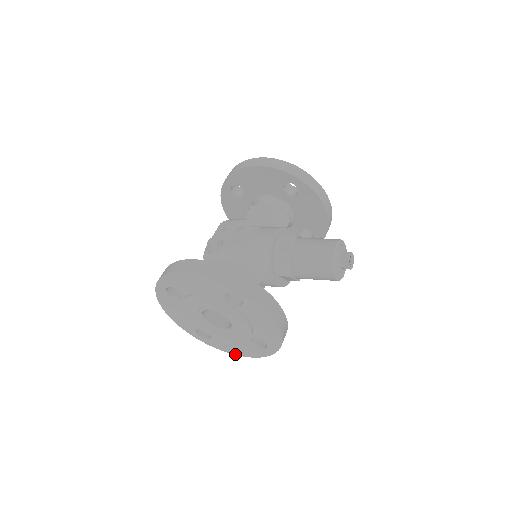
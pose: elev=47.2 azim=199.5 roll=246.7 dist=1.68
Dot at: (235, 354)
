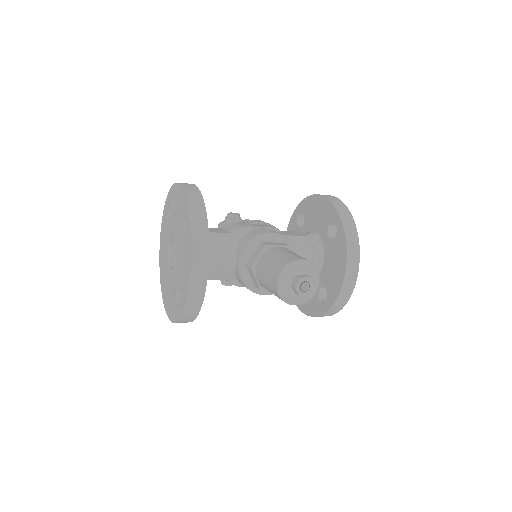
Dot at: (167, 314)
